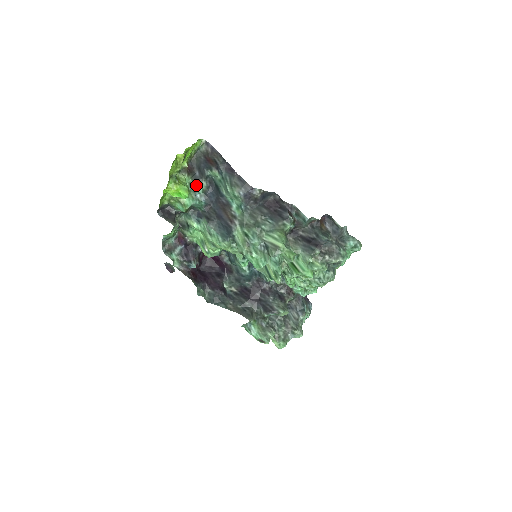
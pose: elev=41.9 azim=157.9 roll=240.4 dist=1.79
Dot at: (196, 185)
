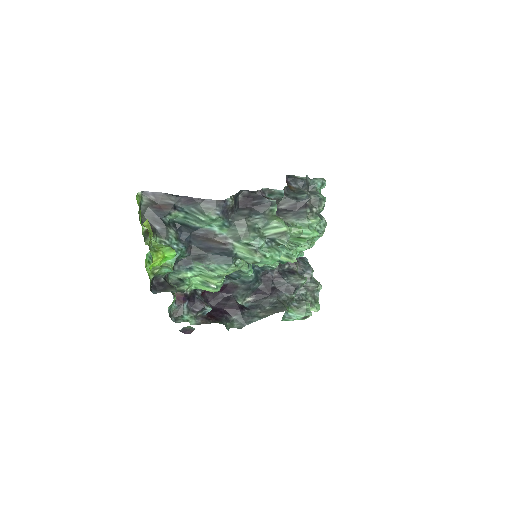
Dot at: (167, 239)
